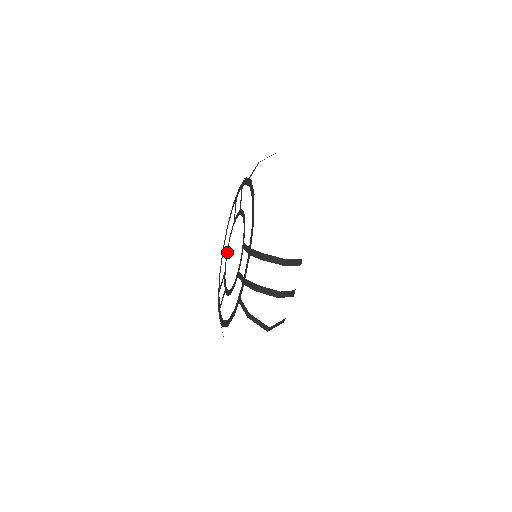
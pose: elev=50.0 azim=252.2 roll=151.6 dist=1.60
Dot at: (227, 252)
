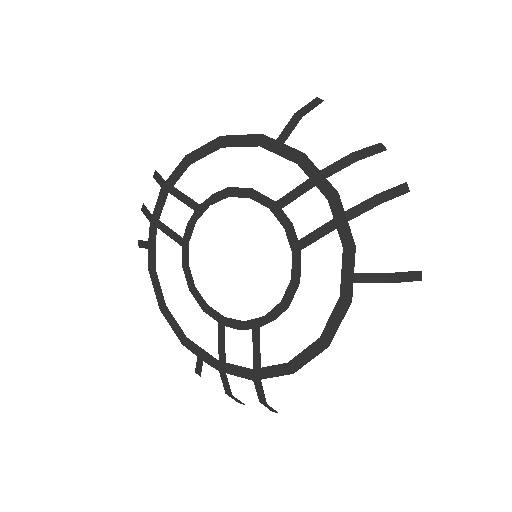
Dot at: (226, 197)
